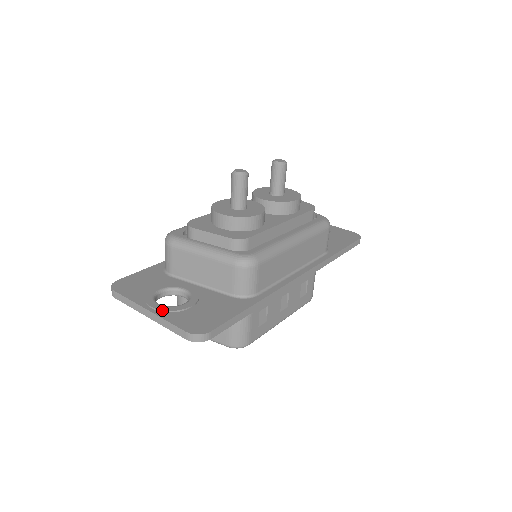
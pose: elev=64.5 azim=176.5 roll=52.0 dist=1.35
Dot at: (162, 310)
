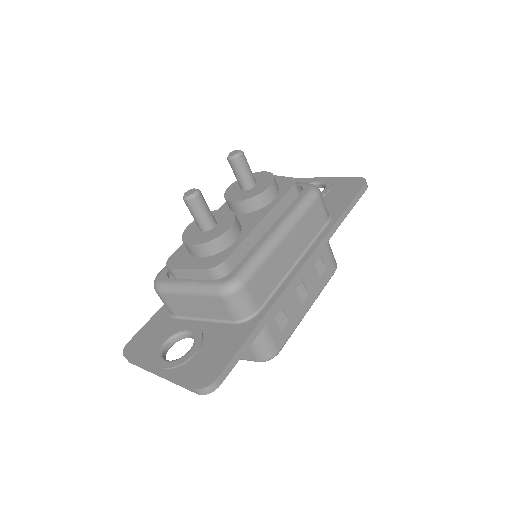
Dot at: (169, 368)
